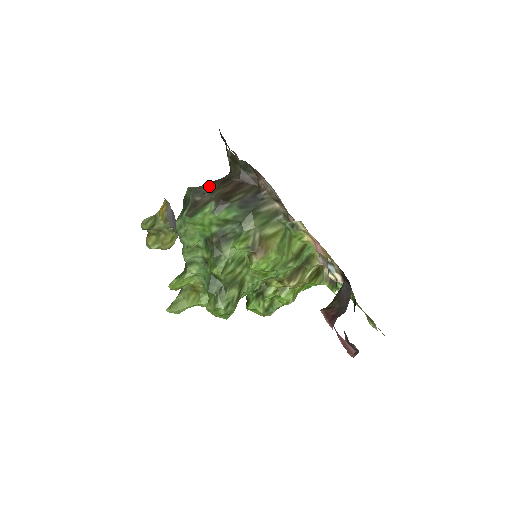
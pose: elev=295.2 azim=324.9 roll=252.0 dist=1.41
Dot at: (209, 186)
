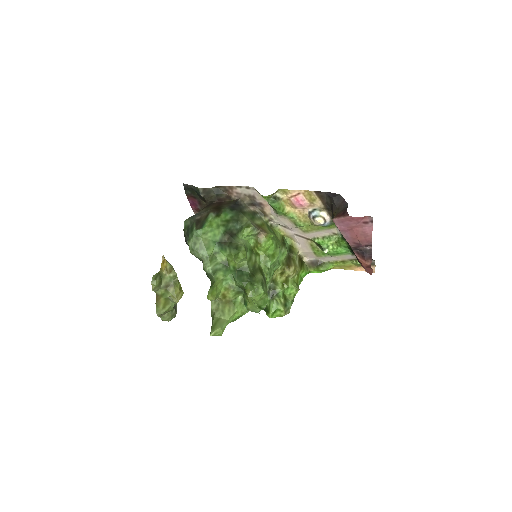
Dot at: (200, 211)
